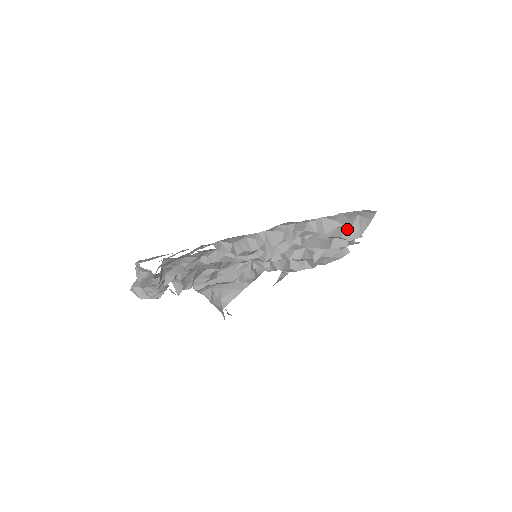
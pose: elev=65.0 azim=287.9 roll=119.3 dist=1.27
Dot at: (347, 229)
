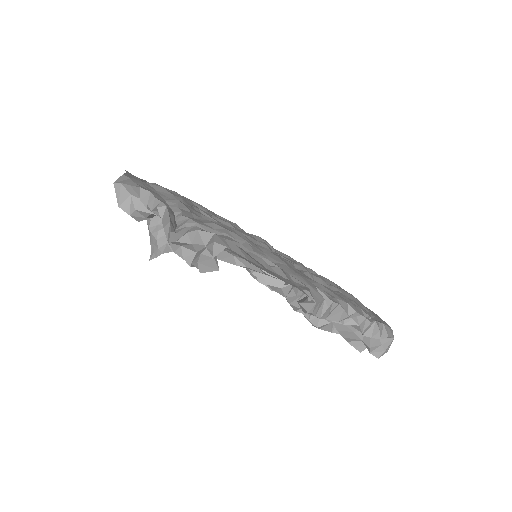
Dot at: (378, 344)
